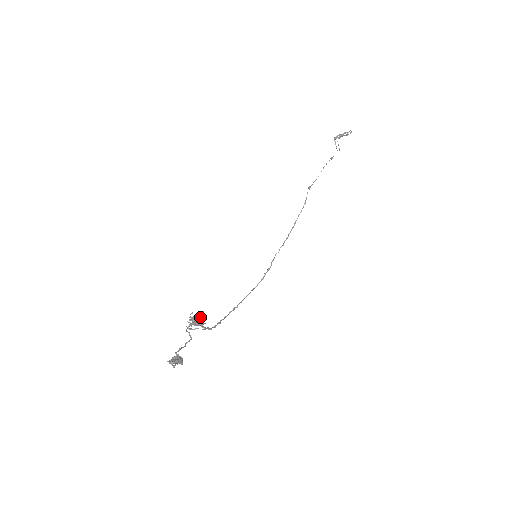
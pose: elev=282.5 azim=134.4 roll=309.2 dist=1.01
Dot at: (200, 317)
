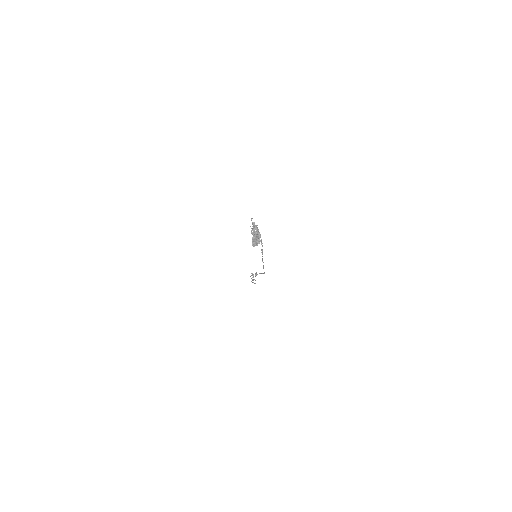
Dot at: (255, 228)
